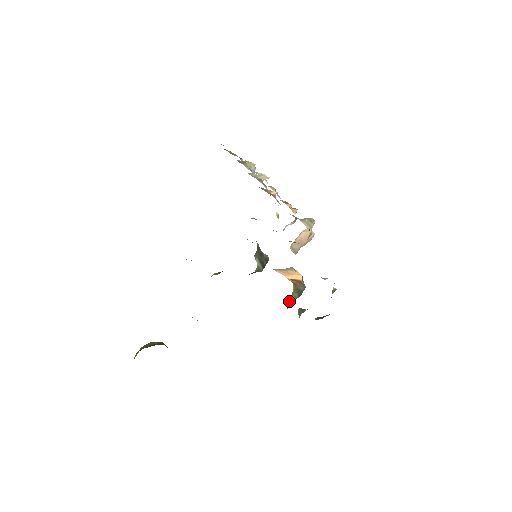
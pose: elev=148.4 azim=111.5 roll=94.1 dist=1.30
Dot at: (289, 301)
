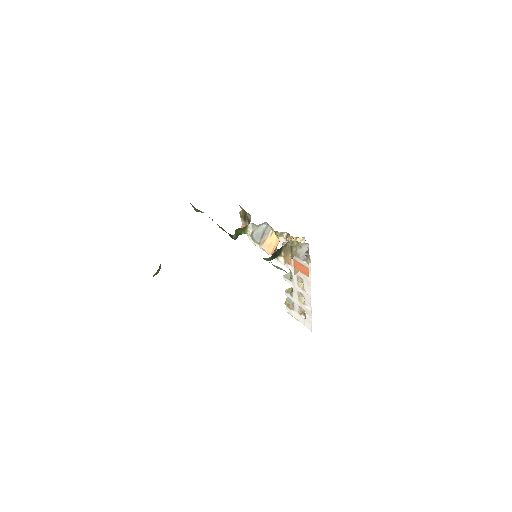
Dot at: occluded
